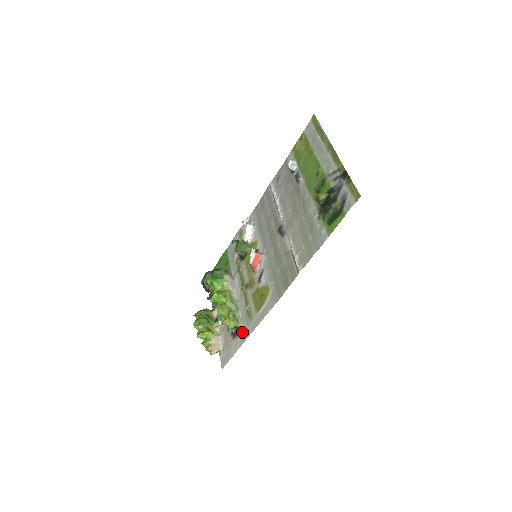
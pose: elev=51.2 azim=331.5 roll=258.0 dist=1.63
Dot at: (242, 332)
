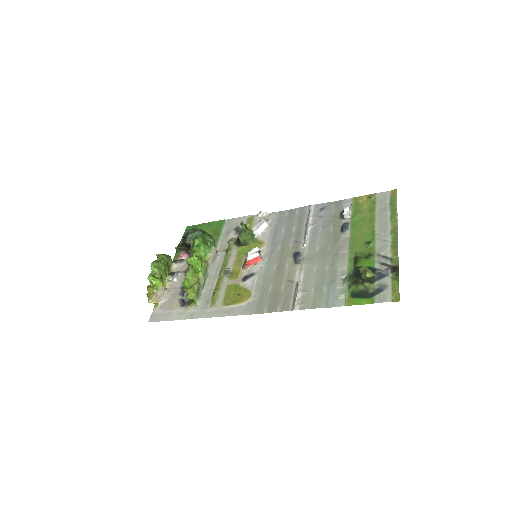
Dot at: (195, 308)
